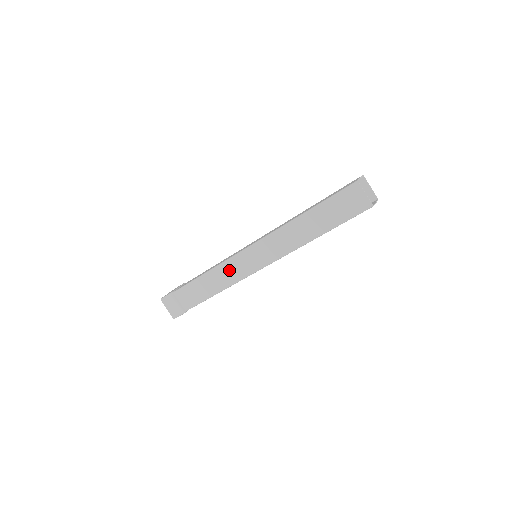
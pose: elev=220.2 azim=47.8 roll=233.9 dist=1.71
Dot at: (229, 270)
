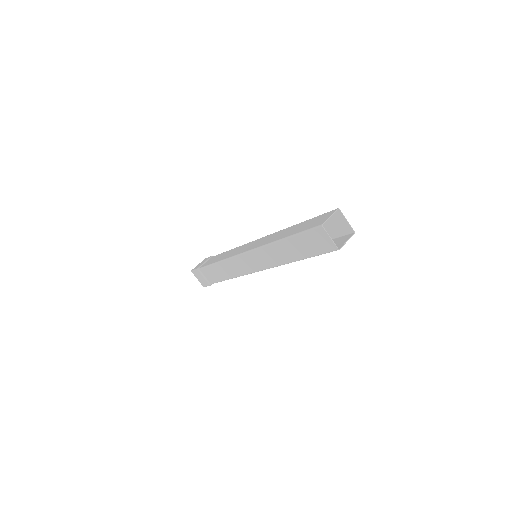
Dot at: (234, 265)
